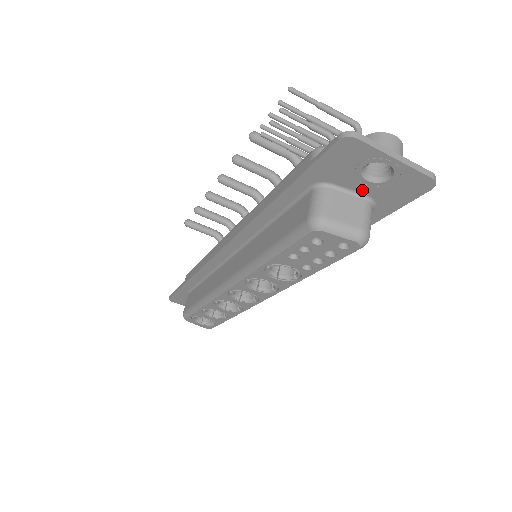
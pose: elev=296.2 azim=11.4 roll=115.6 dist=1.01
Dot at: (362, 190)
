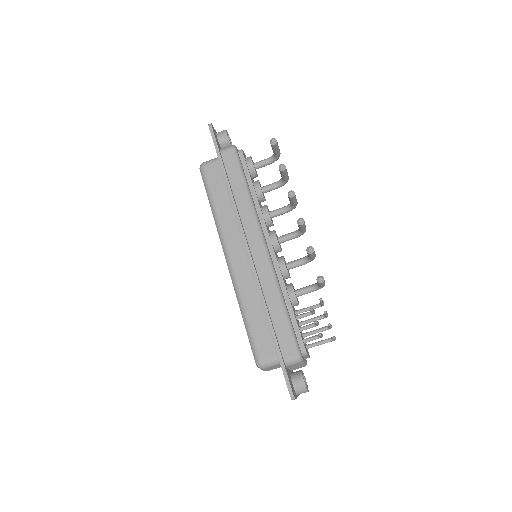
Dot at: occluded
